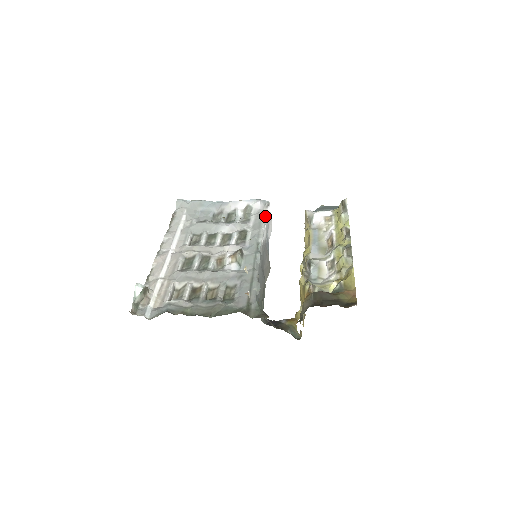
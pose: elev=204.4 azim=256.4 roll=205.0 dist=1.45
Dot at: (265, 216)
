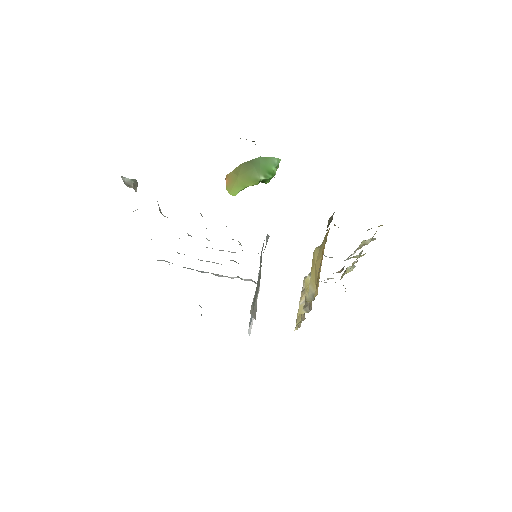
Dot at: occluded
